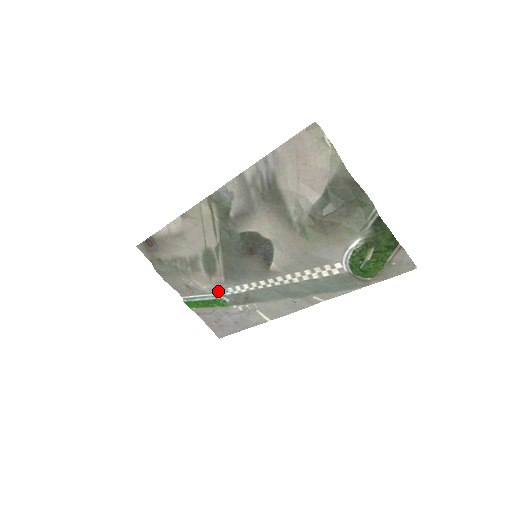
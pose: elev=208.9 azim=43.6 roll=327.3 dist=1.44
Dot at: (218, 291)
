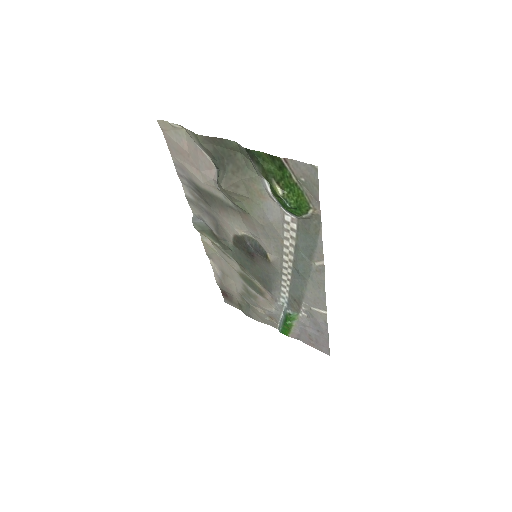
Dot at: (281, 307)
